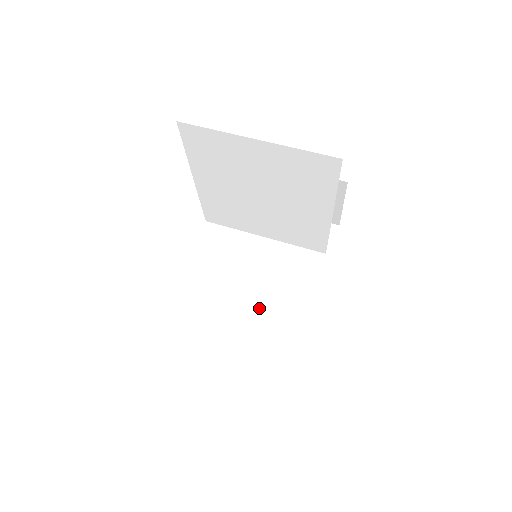
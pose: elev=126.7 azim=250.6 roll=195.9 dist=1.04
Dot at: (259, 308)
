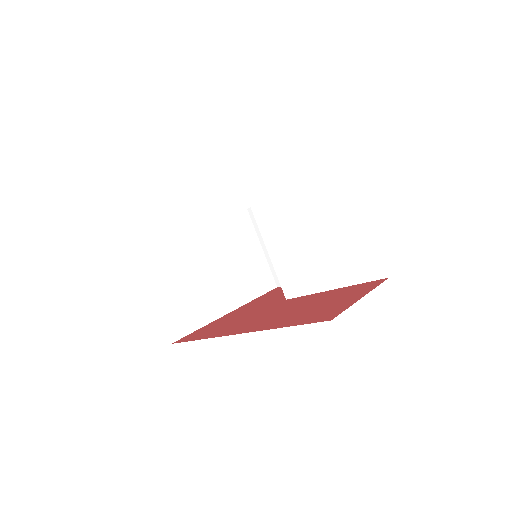
Dot at: (195, 279)
